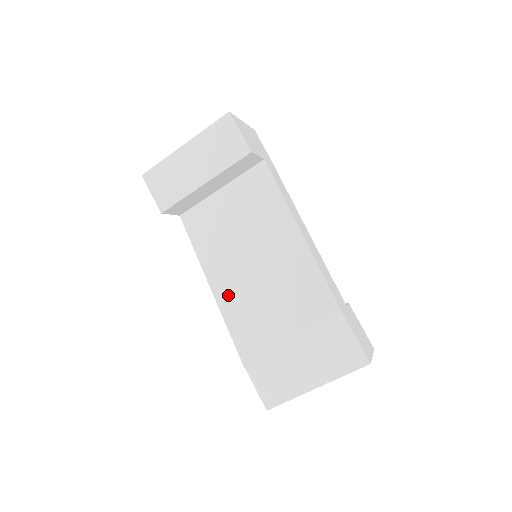
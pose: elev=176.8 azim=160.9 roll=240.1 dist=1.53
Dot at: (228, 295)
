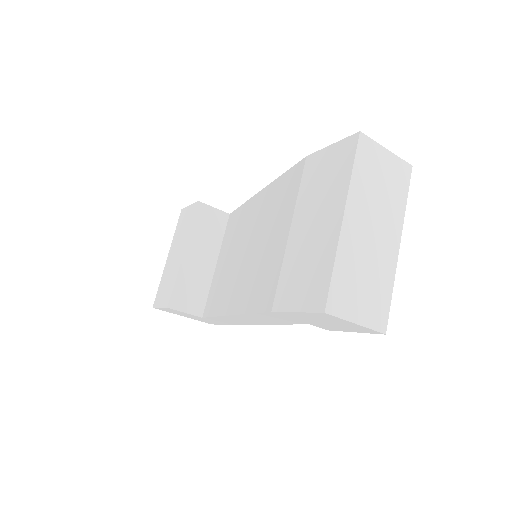
Dot at: (242, 296)
